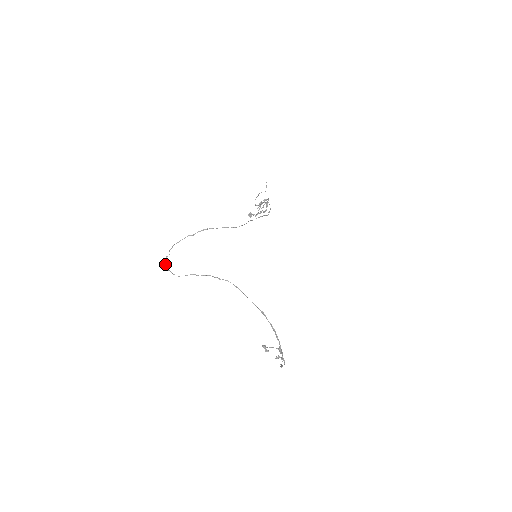
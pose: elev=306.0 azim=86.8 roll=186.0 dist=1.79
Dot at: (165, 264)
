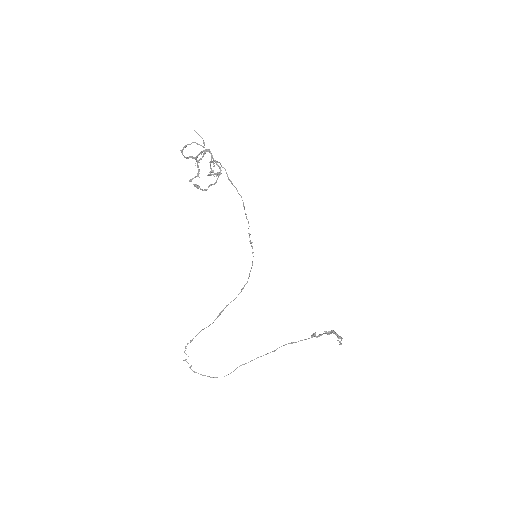
Dot at: occluded
